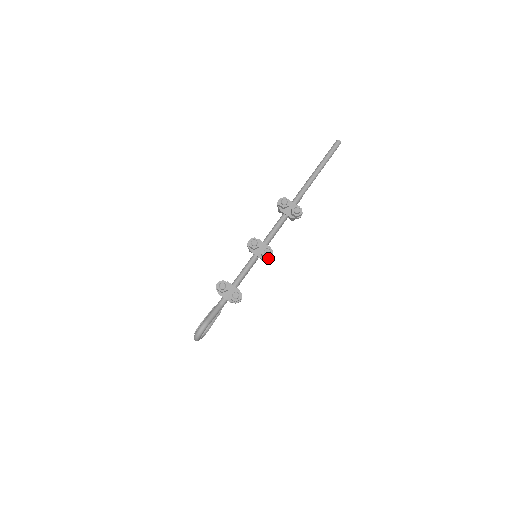
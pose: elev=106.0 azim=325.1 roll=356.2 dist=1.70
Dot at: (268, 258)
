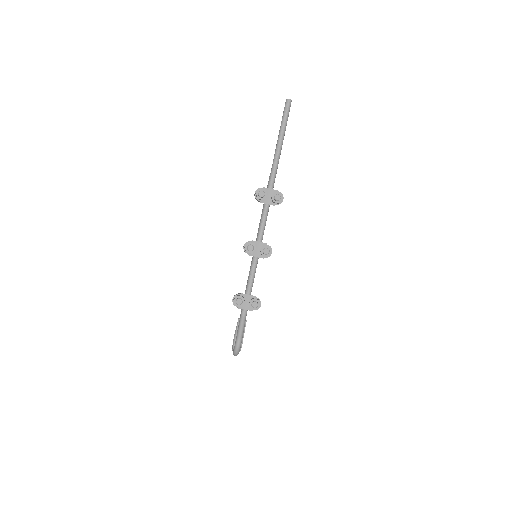
Dot at: (269, 255)
